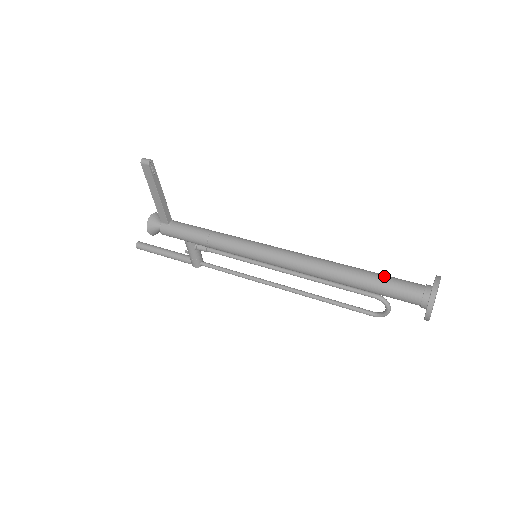
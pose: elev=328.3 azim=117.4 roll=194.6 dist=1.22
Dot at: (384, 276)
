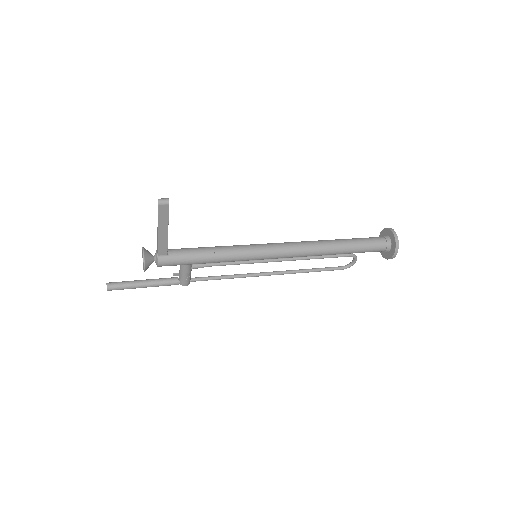
Dot at: (359, 239)
